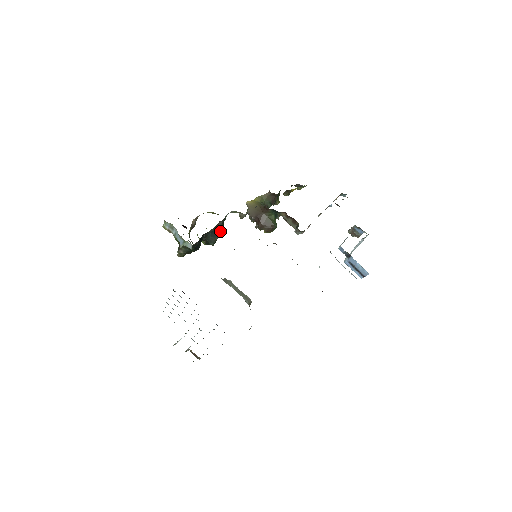
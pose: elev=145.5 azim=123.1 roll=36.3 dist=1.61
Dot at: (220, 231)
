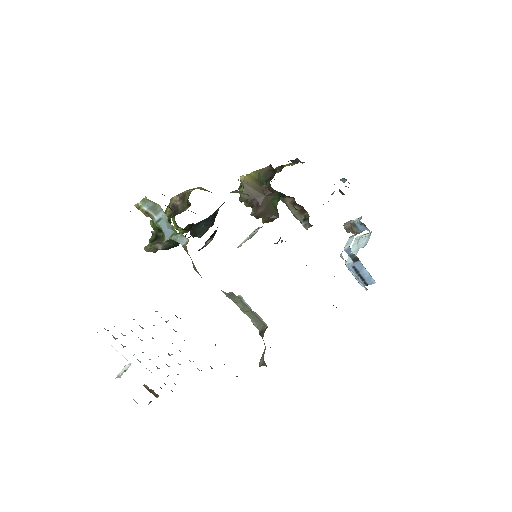
Dot at: occluded
